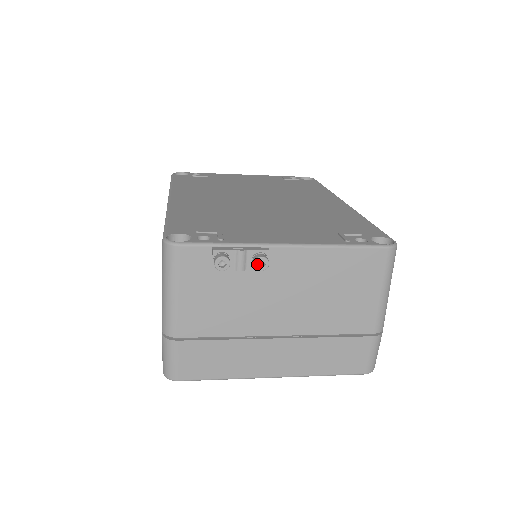
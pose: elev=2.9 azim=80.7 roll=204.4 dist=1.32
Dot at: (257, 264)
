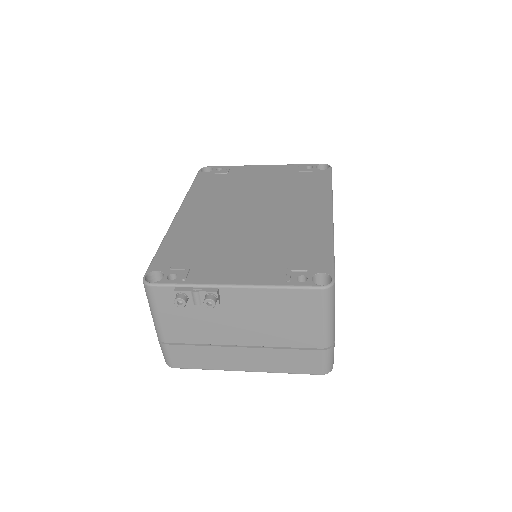
Dot at: (206, 304)
